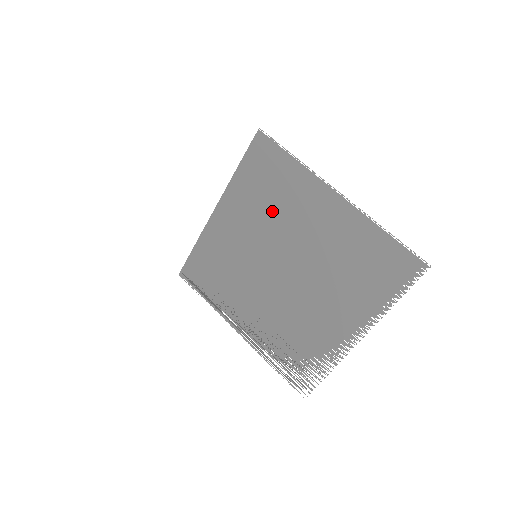
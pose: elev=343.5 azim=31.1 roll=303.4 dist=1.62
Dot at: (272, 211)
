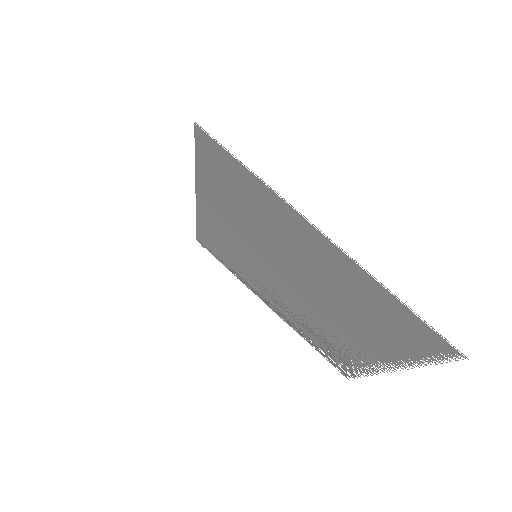
Dot at: (252, 222)
